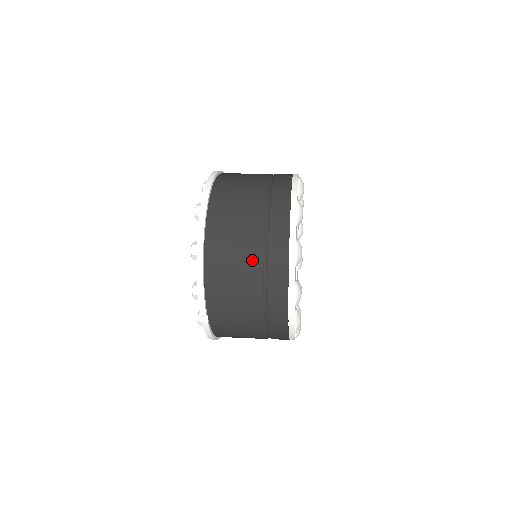
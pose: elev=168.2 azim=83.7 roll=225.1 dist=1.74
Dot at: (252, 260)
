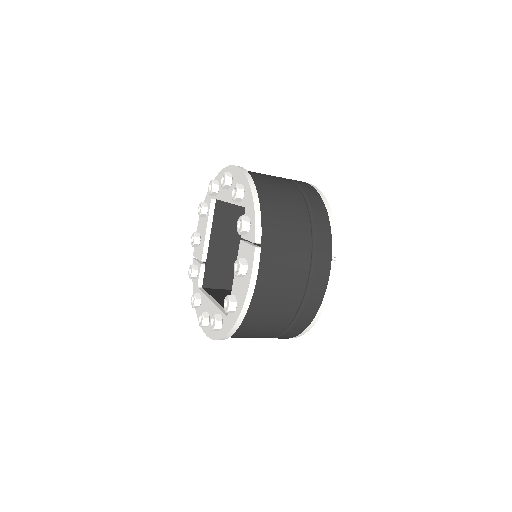
Dot at: (295, 195)
